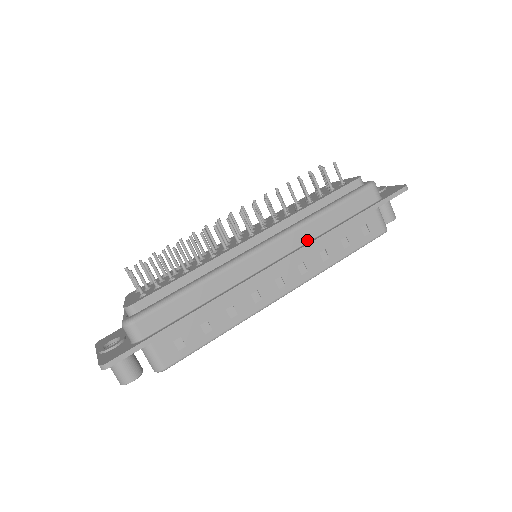
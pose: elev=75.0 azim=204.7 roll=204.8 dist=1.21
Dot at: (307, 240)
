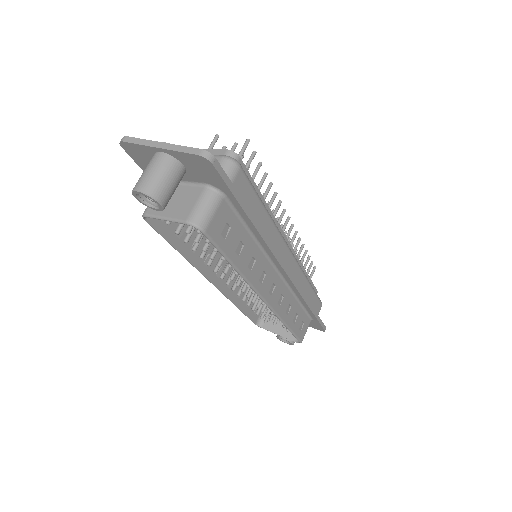
Dot at: occluded
